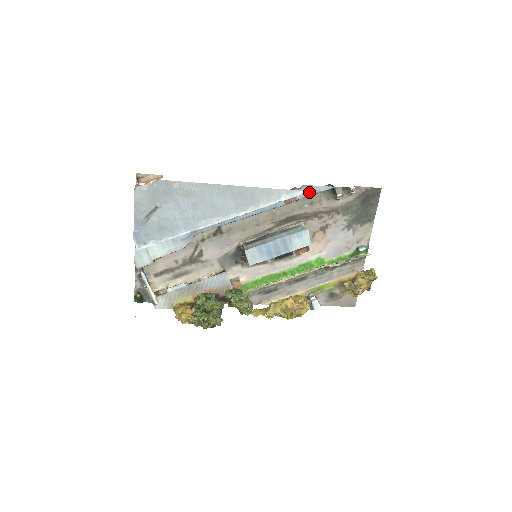
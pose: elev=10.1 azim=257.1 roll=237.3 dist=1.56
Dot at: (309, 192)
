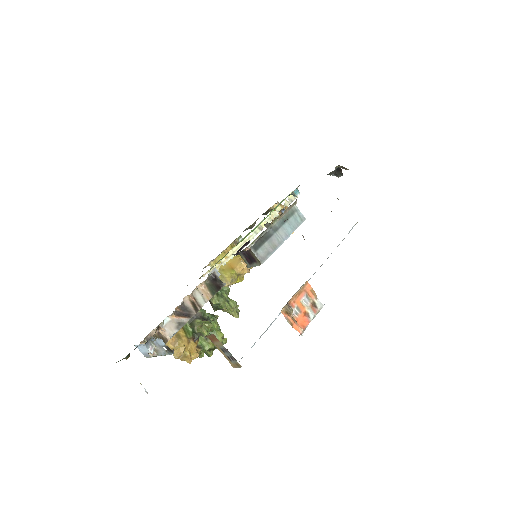
Dot at: occluded
